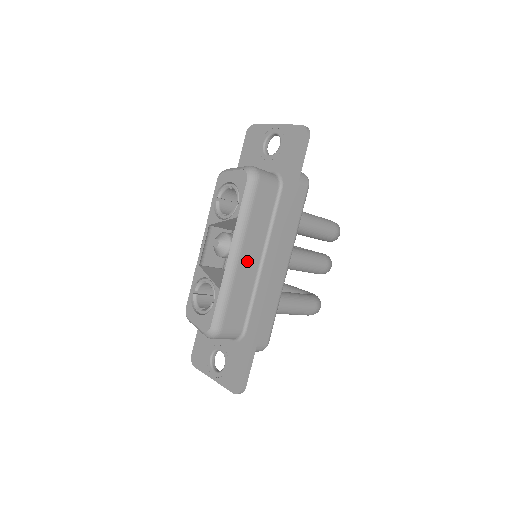
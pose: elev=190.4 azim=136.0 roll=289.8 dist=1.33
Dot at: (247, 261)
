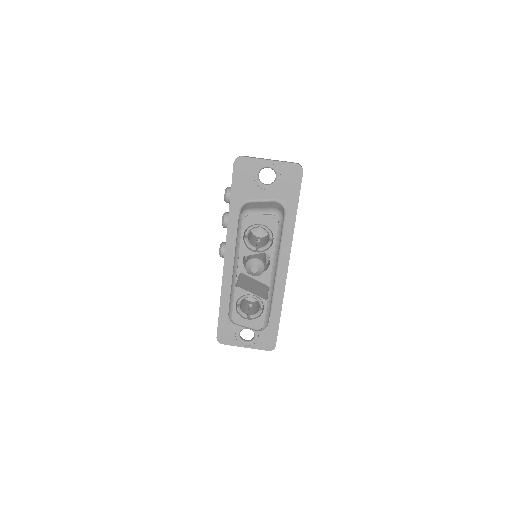
Dot at: occluded
